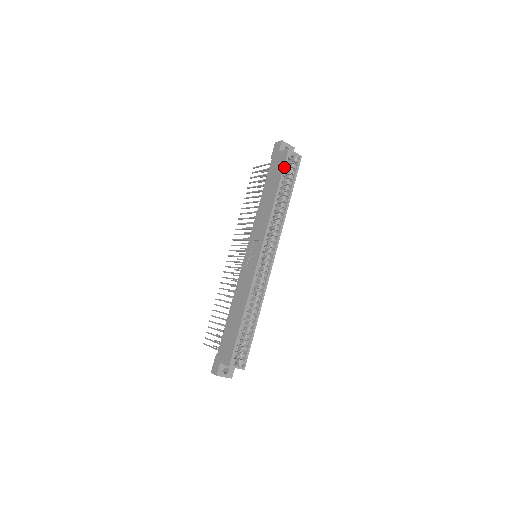
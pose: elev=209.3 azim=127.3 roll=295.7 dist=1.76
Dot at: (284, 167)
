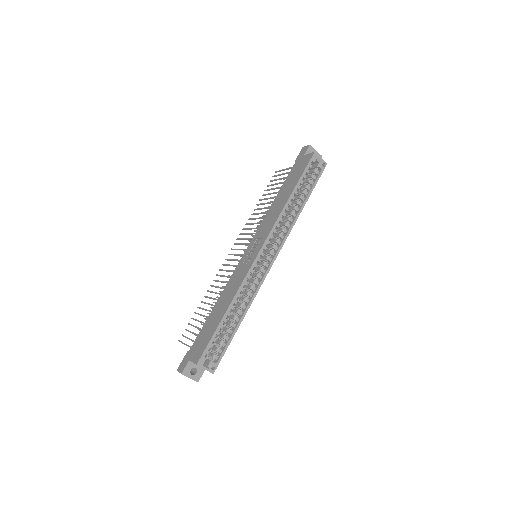
Dot at: (306, 169)
